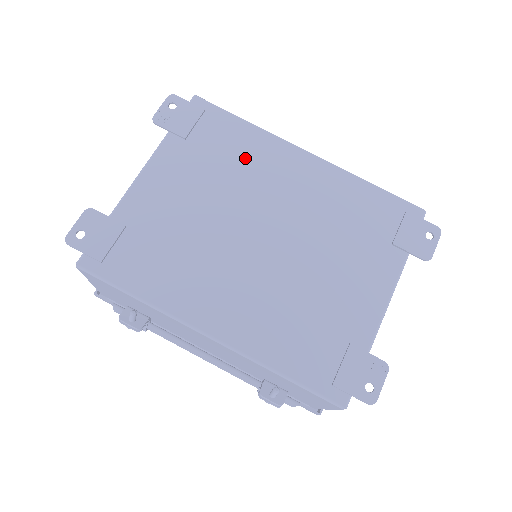
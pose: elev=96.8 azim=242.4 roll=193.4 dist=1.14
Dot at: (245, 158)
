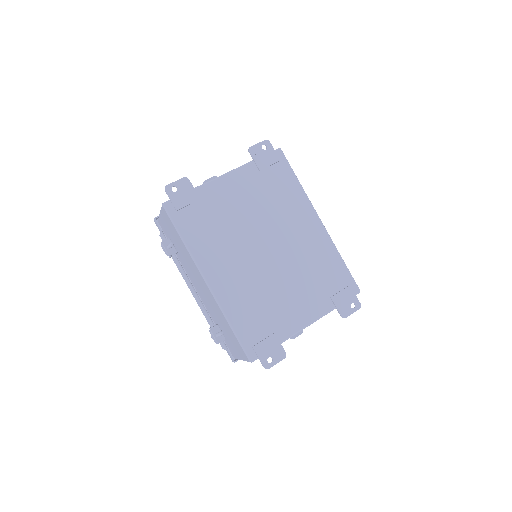
Dot at: (284, 202)
